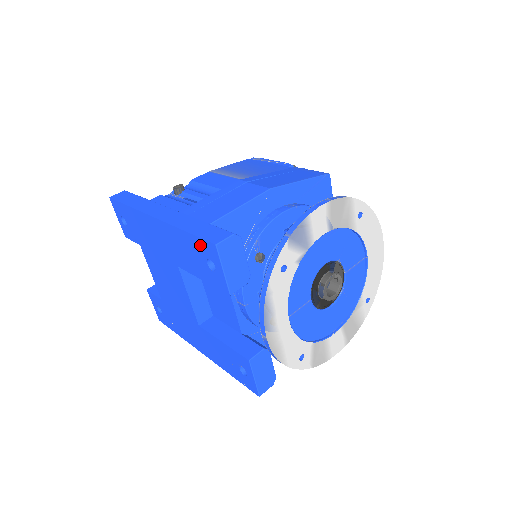
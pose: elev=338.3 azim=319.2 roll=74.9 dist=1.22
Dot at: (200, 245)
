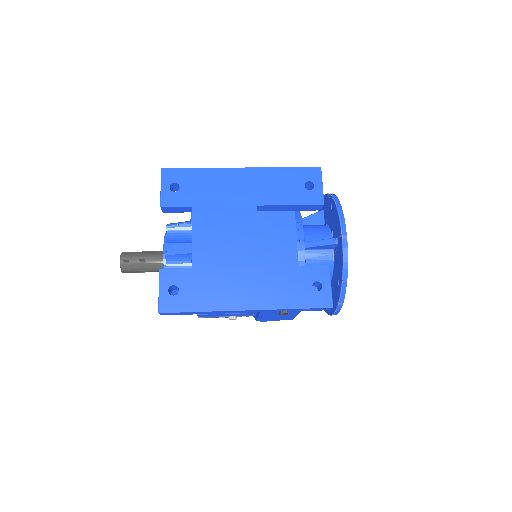
Dot at: (302, 173)
